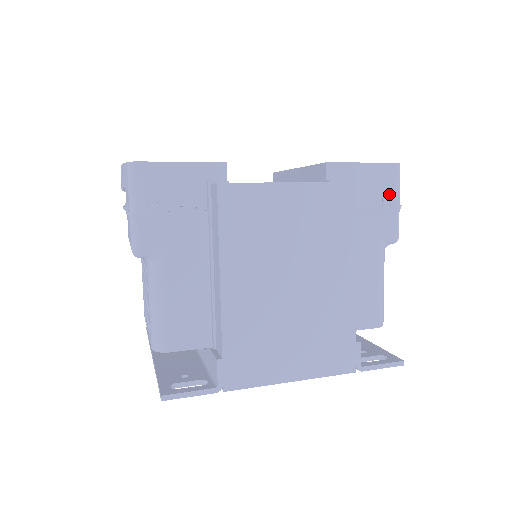
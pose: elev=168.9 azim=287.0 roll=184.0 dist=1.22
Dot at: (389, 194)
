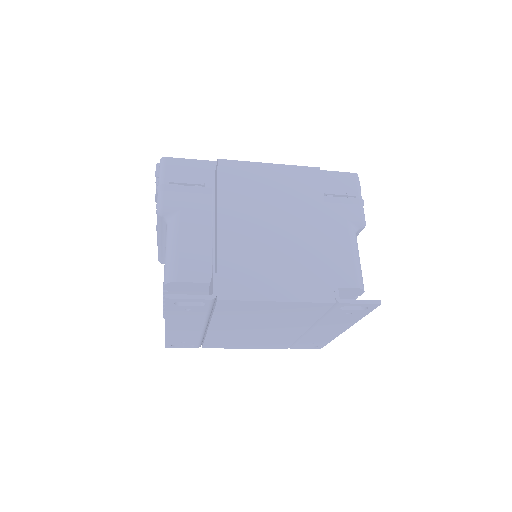
Dot at: (352, 192)
